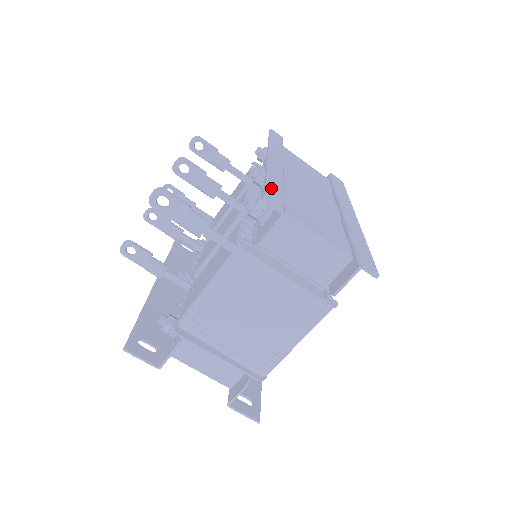
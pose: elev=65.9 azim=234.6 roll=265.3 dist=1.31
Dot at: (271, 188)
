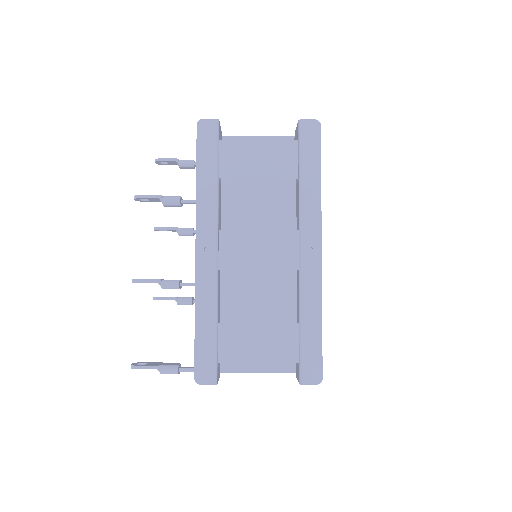
Dot at: (201, 349)
